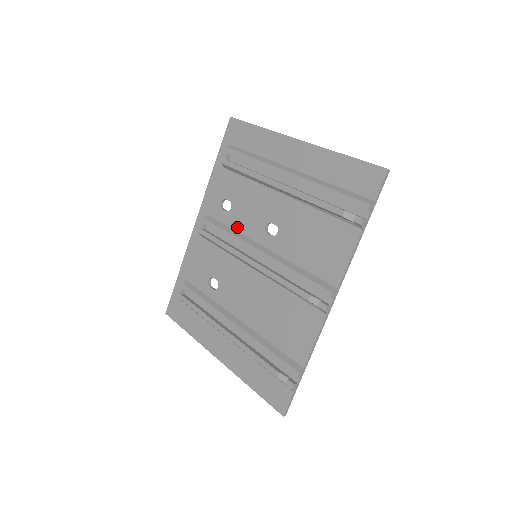
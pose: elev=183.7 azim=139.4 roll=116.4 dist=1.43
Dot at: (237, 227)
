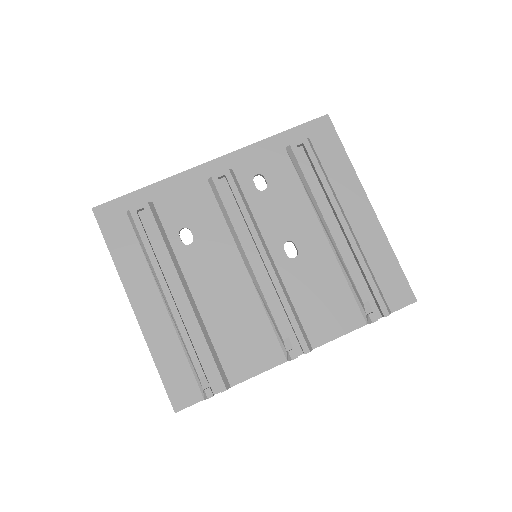
Dot at: (257, 213)
